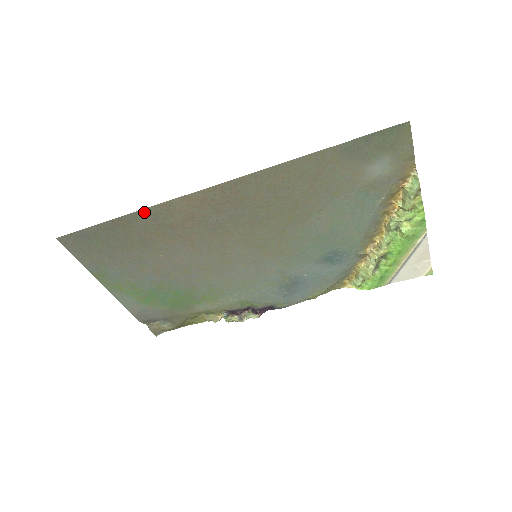
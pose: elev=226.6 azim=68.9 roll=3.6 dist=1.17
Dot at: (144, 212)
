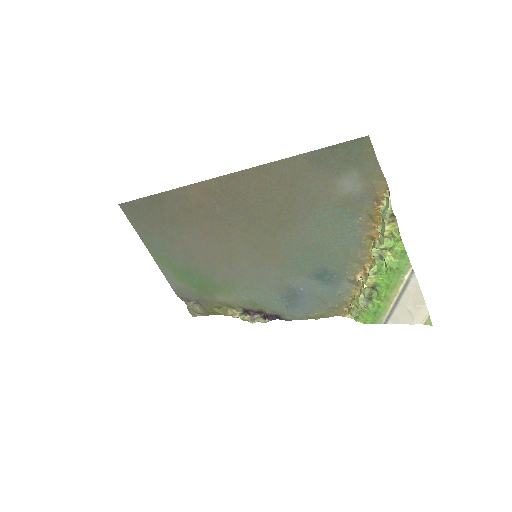
Dot at: (169, 193)
